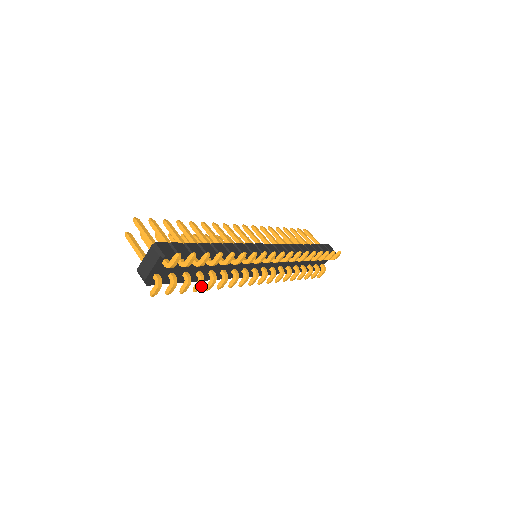
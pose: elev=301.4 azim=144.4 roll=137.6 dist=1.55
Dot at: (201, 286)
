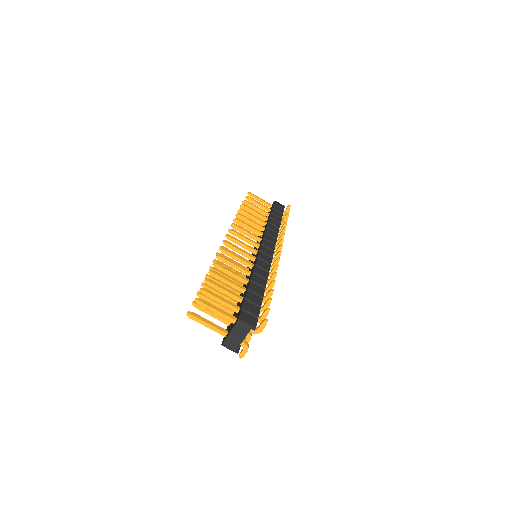
Dot at: occluded
